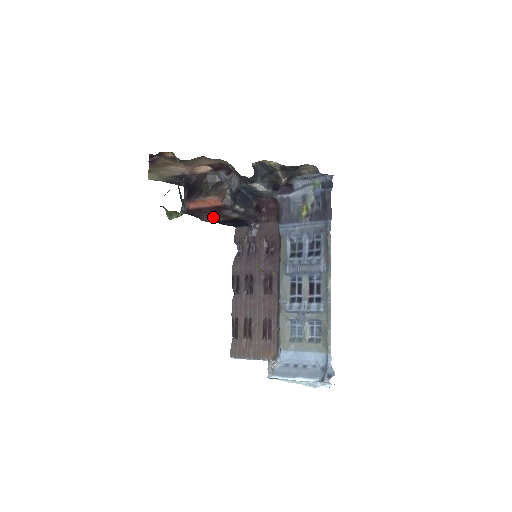
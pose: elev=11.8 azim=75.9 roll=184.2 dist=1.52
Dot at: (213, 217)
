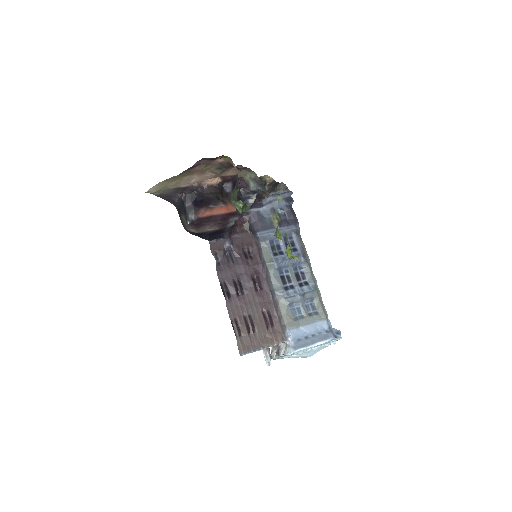
Dot at: (213, 226)
